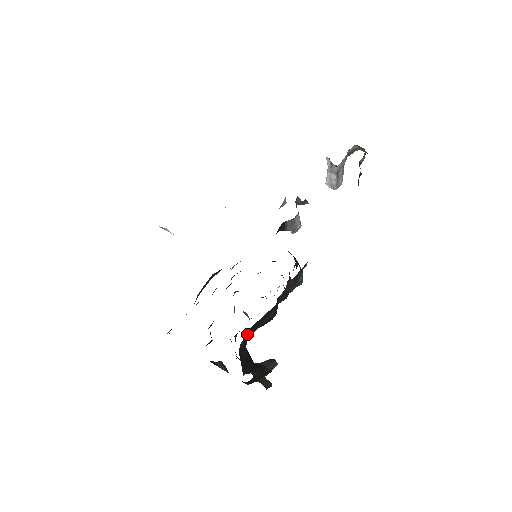
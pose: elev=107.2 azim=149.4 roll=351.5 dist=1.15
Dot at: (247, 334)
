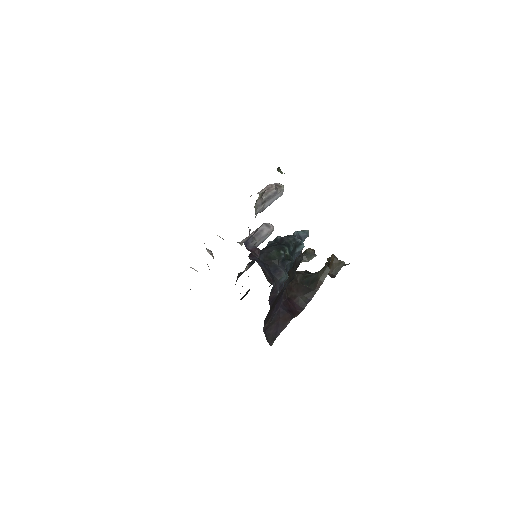
Dot at: (267, 318)
